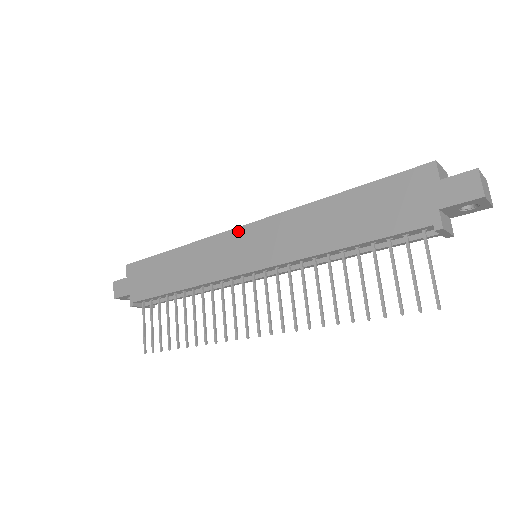
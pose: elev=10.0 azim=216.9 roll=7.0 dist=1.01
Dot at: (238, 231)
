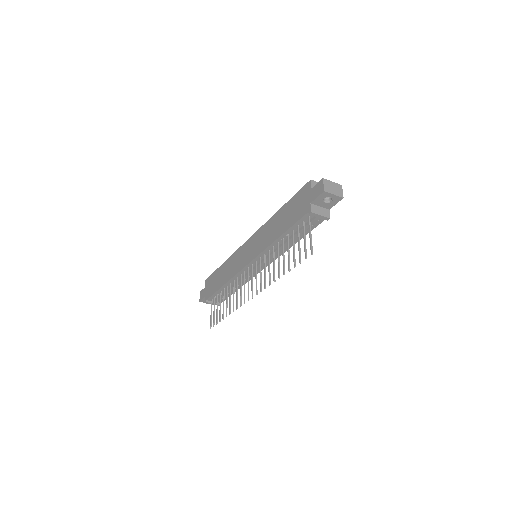
Dot at: (246, 243)
